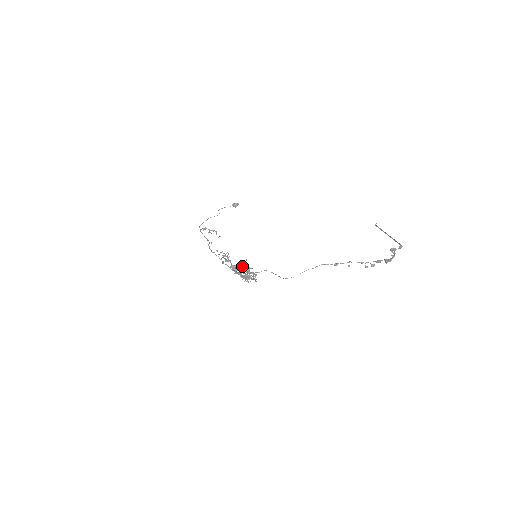
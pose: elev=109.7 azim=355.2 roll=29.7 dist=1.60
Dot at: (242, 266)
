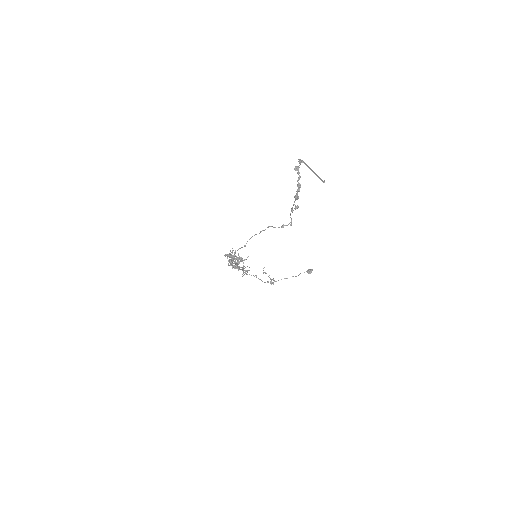
Dot at: (232, 250)
